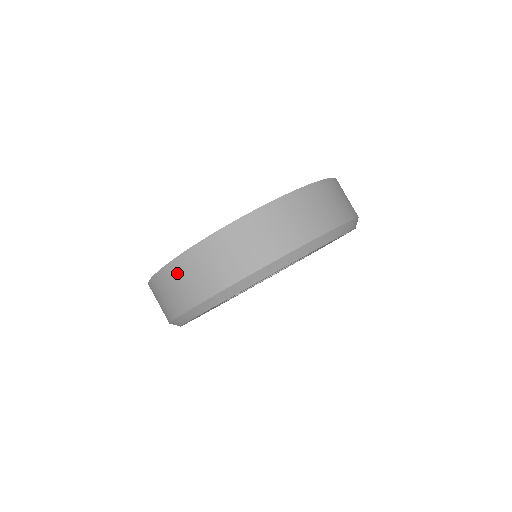
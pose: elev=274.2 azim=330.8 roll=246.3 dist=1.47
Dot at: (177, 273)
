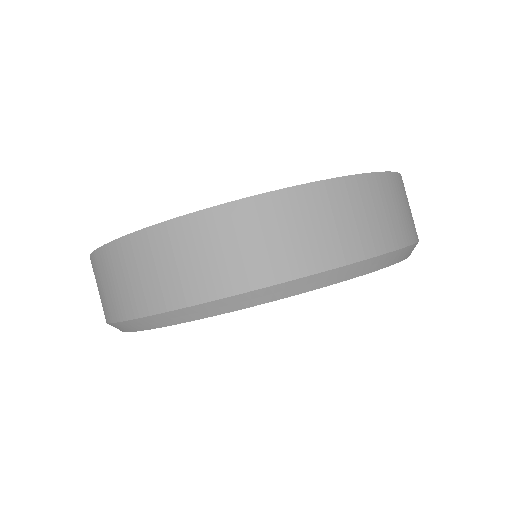
Dot at: (94, 273)
